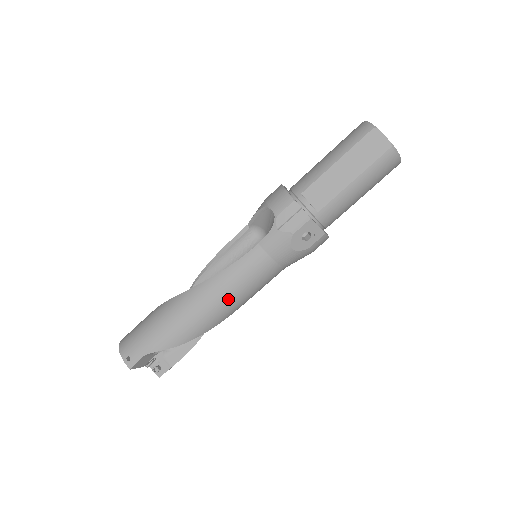
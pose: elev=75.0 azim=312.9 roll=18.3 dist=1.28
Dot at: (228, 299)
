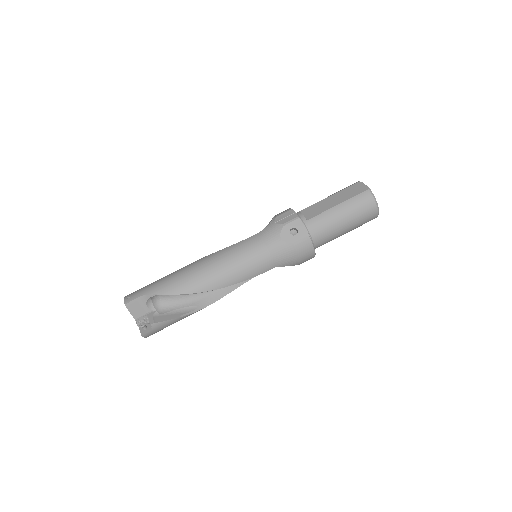
Dot at: (222, 266)
